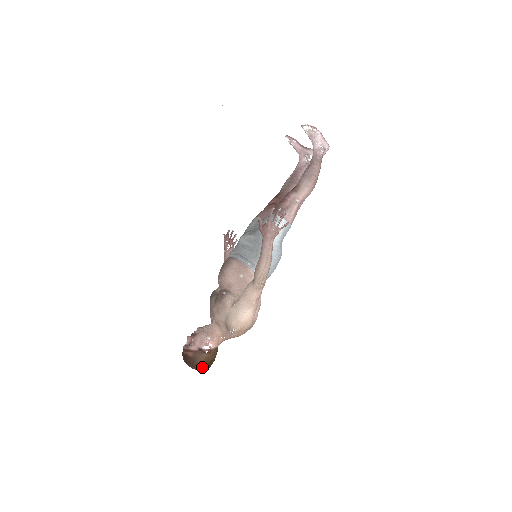
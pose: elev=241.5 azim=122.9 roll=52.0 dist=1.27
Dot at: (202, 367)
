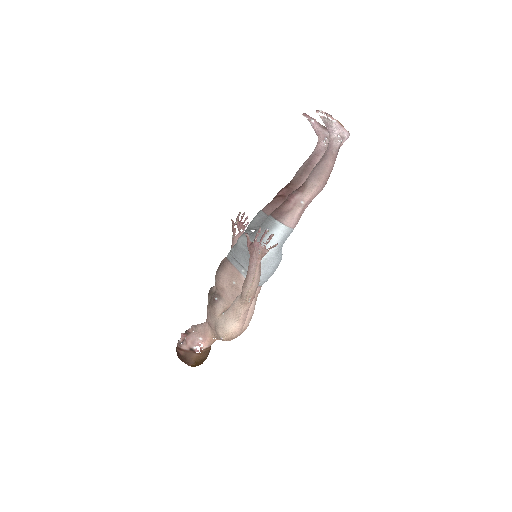
Dot at: (193, 365)
